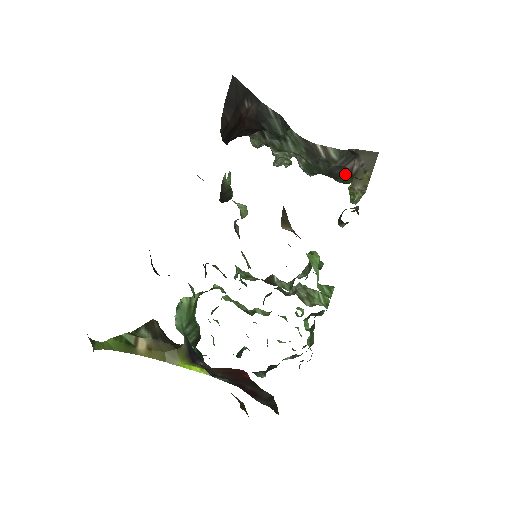
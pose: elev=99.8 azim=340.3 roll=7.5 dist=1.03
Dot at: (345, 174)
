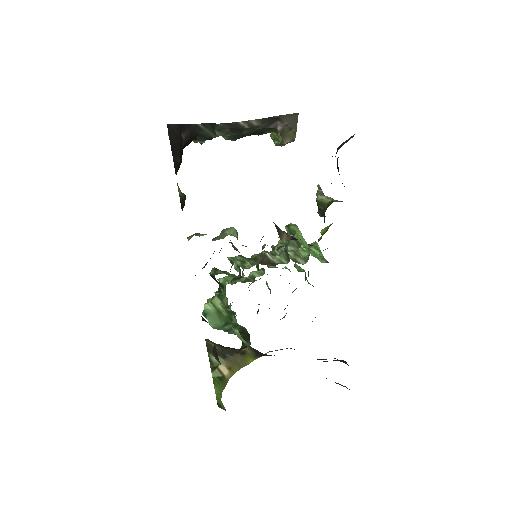
Dot at: (267, 130)
